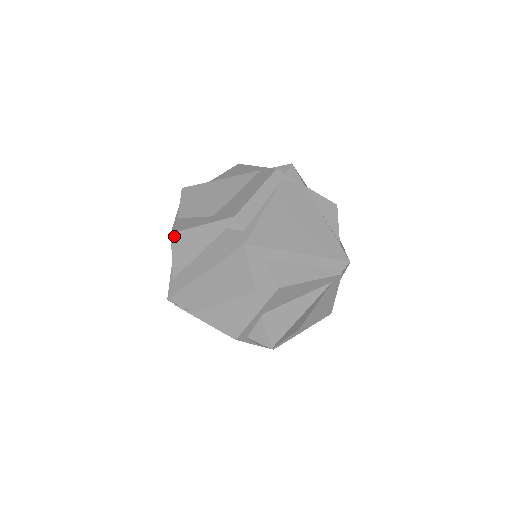
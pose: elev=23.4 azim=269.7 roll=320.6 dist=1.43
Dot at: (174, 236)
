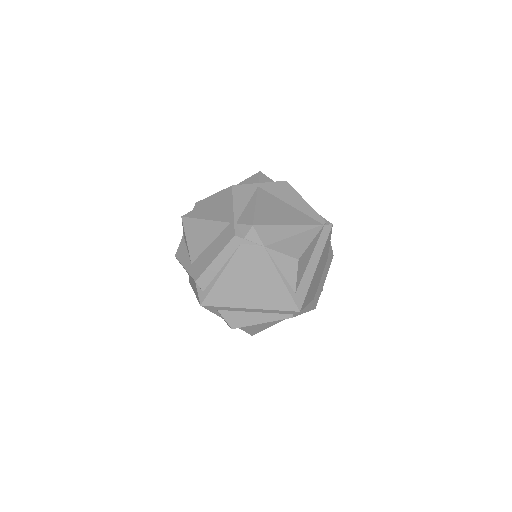
Dot at: occluded
